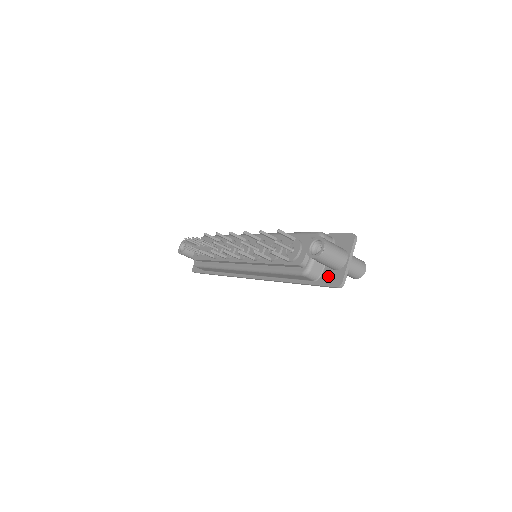
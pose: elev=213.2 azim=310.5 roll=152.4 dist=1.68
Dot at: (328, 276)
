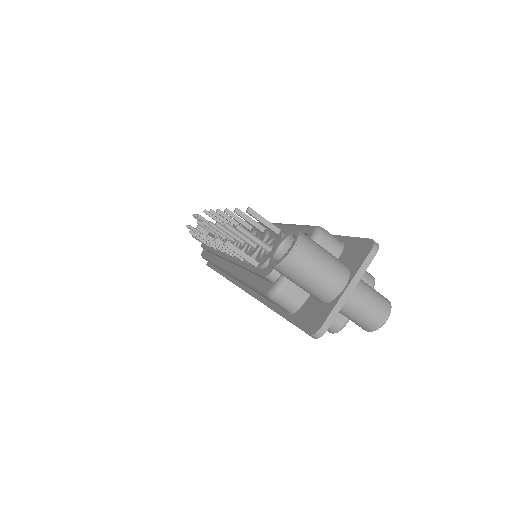
Dot at: (308, 310)
